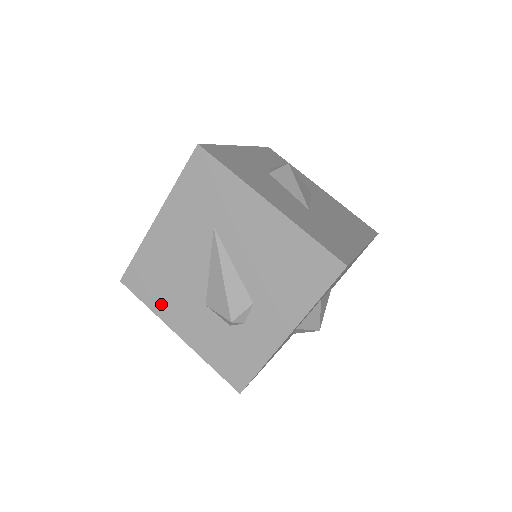
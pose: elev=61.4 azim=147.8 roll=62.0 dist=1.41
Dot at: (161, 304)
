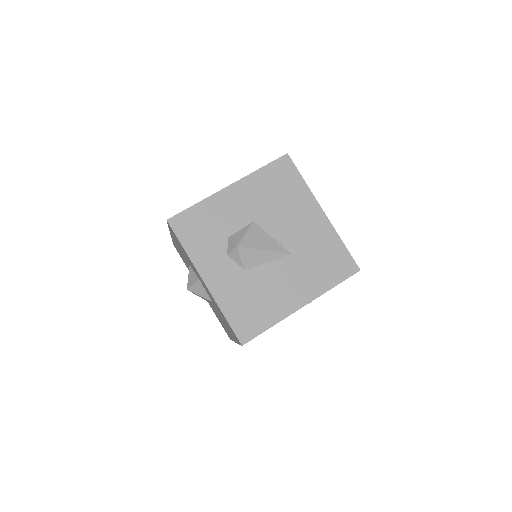
Dot at: occluded
